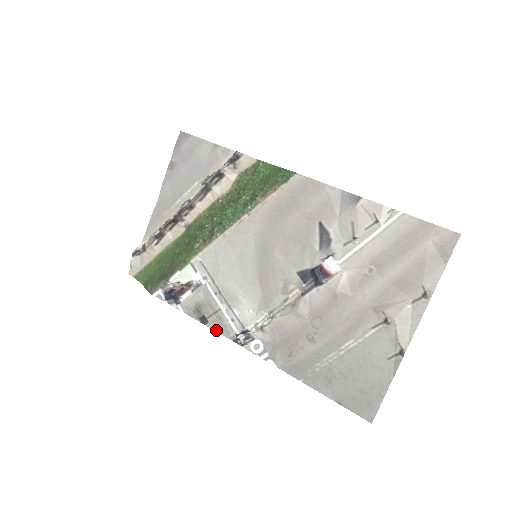
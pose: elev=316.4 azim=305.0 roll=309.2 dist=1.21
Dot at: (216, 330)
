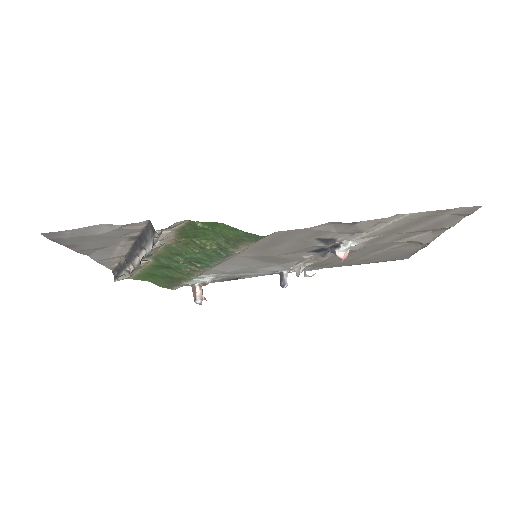
Dot at: (251, 277)
